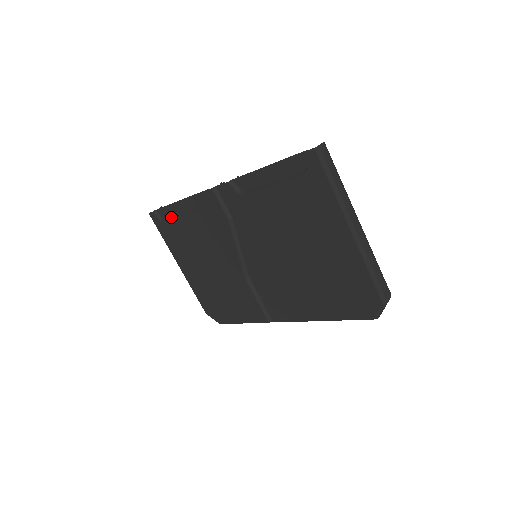
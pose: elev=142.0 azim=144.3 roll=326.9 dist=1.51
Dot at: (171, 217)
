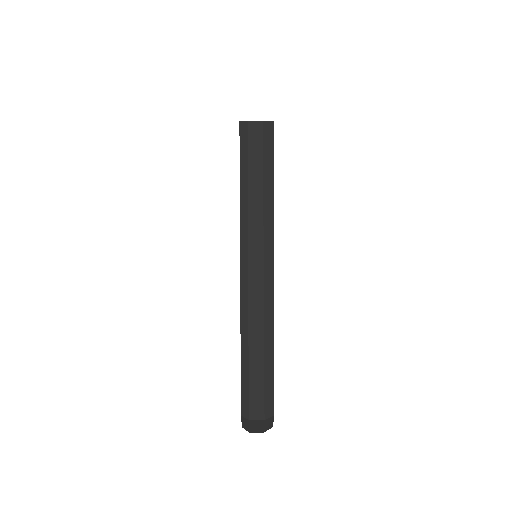
Dot at: occluded
